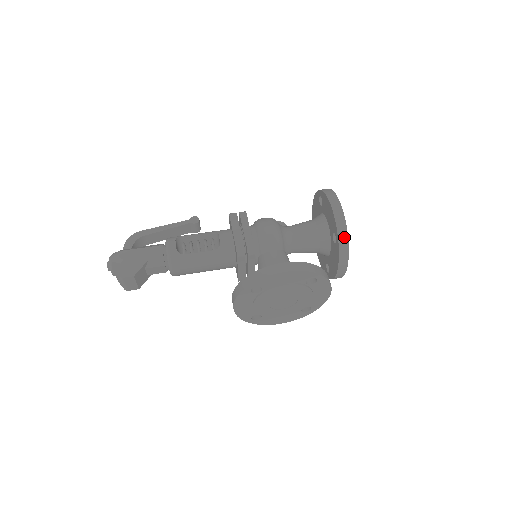
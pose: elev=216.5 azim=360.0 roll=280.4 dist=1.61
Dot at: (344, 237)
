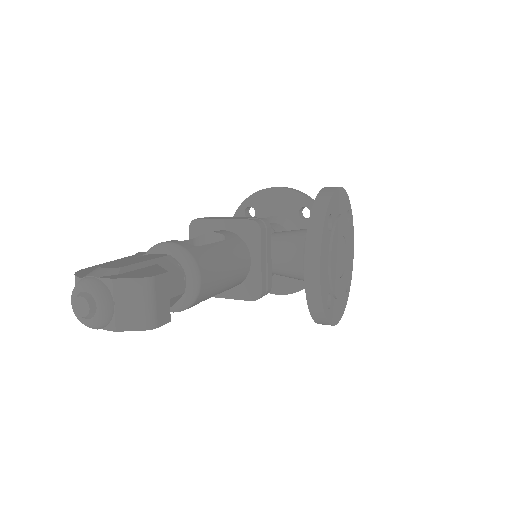
Dot at: occluded
